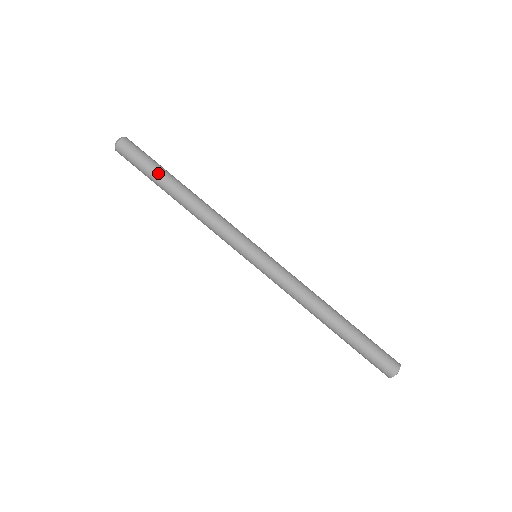
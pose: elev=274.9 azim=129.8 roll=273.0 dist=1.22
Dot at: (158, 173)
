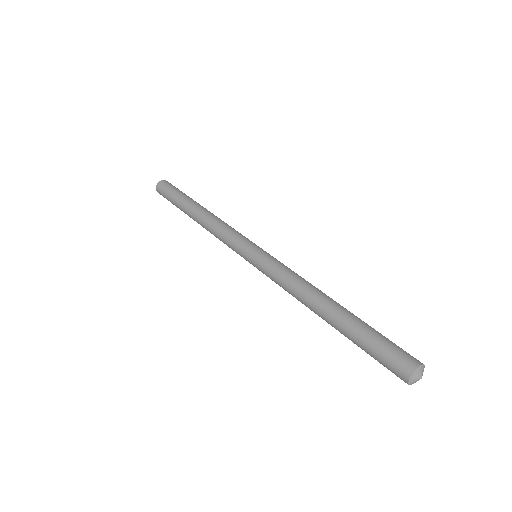
Dot at: (185, 196)
